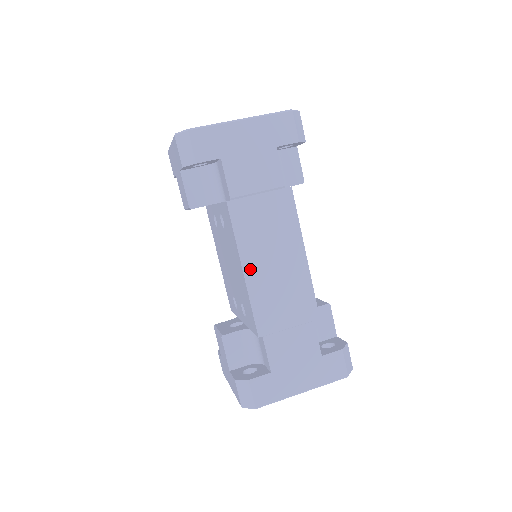
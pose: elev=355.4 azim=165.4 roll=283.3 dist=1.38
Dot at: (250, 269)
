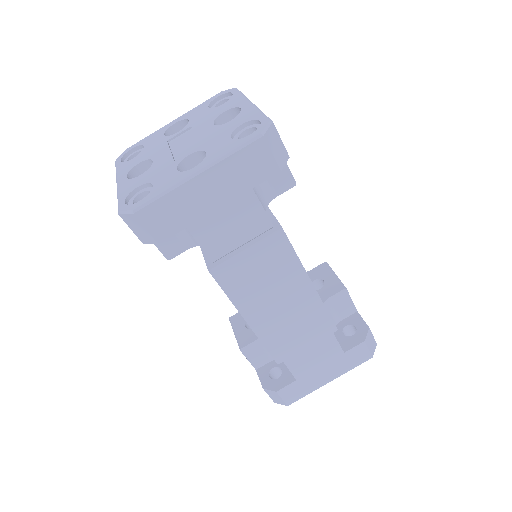
Dot at: (254, 318)
